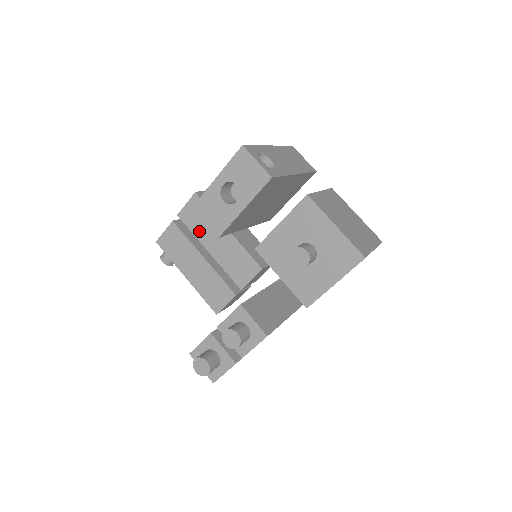
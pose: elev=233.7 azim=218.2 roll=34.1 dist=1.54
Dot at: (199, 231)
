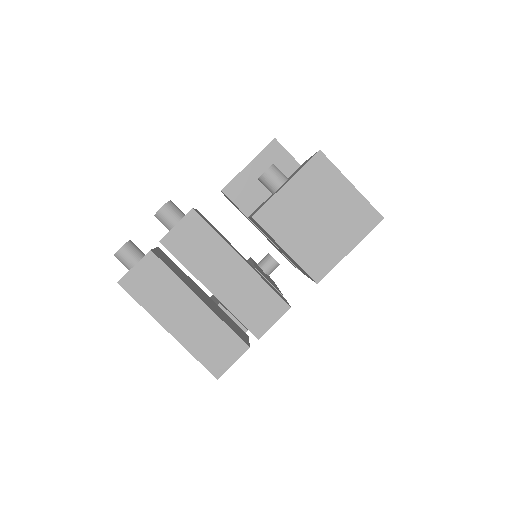
Dot at: occluded
